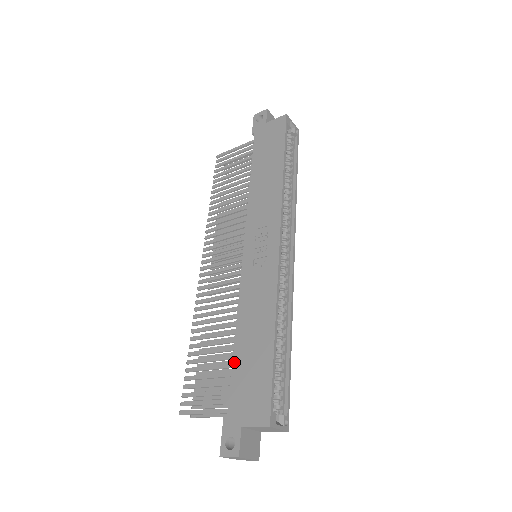
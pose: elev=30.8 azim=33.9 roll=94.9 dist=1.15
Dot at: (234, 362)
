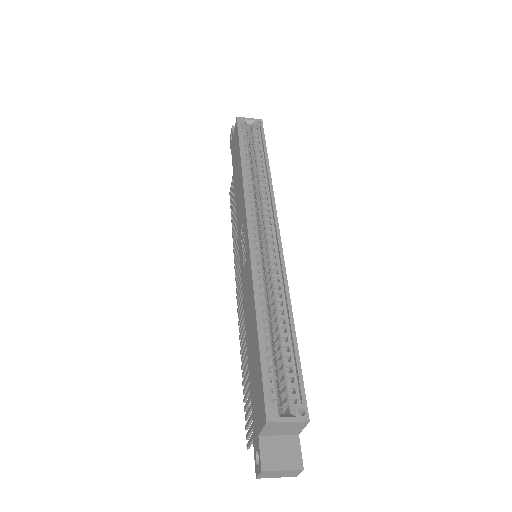
Dot at: (249, 370)
